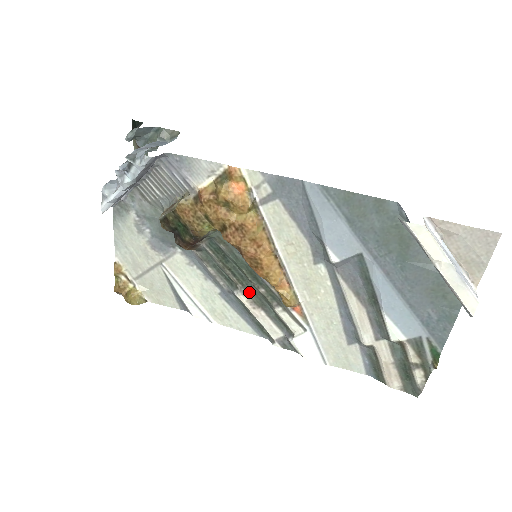
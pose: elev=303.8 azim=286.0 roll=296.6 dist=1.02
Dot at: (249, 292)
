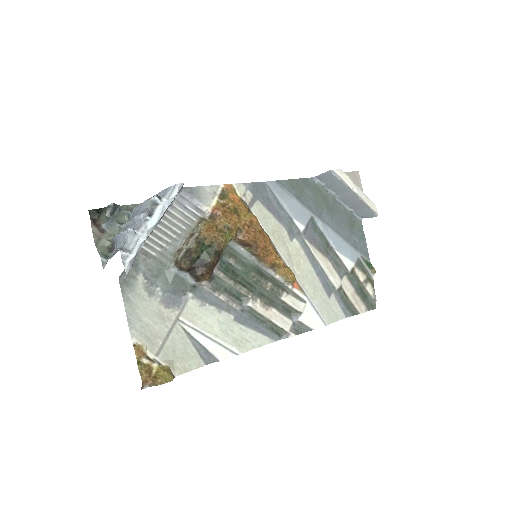
Dot at: (259, 296)
